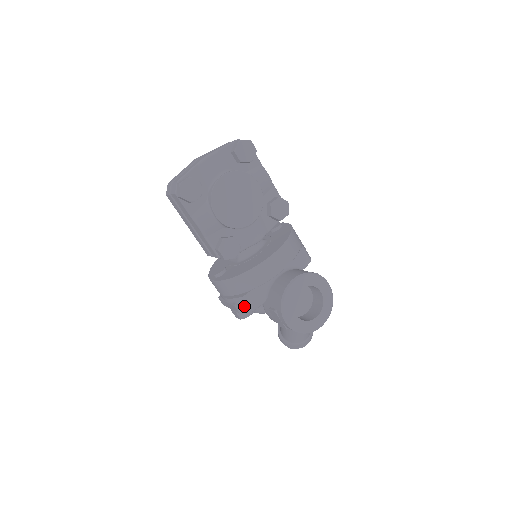
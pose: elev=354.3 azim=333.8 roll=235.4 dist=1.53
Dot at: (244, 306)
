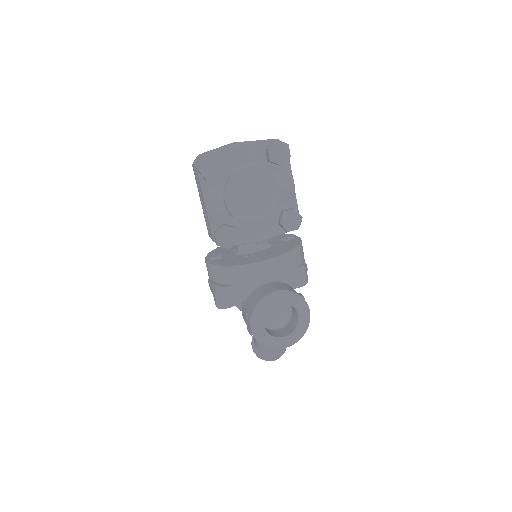
Dot at: (223, 297)
